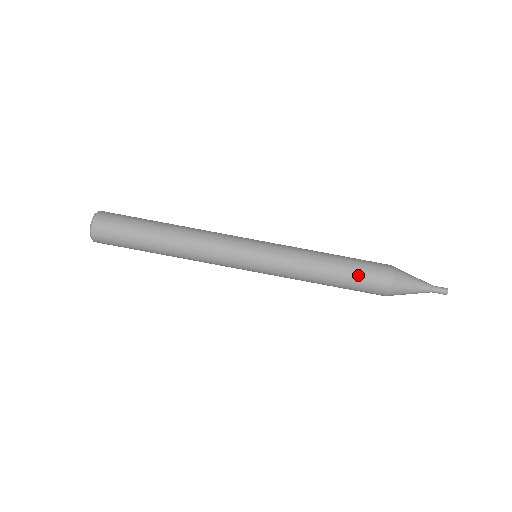
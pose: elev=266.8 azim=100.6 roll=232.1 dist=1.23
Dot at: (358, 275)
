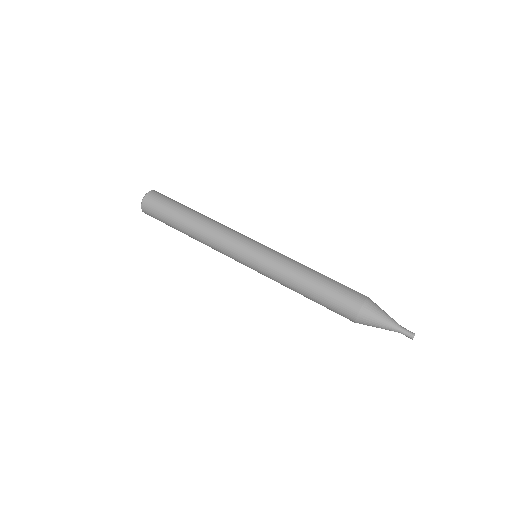
Dot at: (338, 283)
